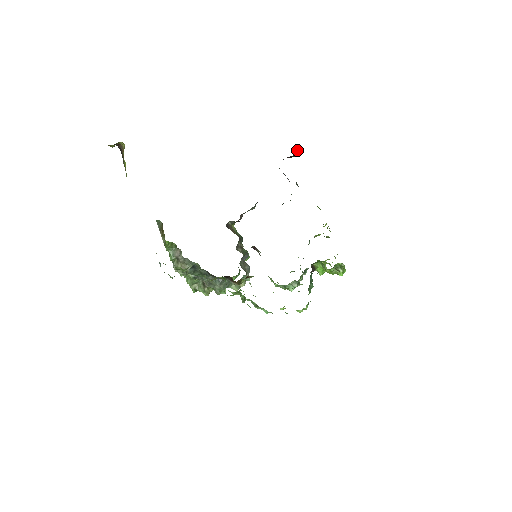
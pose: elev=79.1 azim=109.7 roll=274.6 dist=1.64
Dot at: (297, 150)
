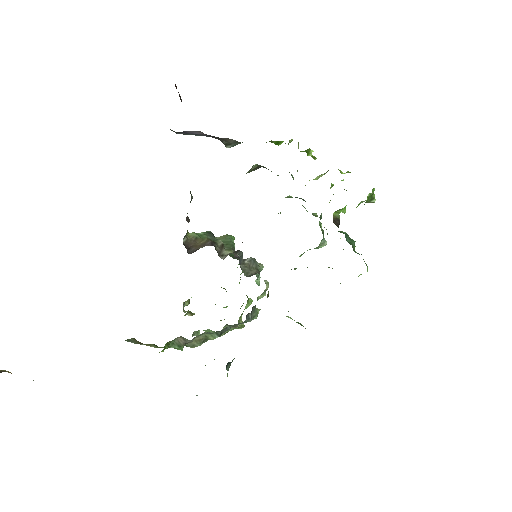
Dot at: occluded
